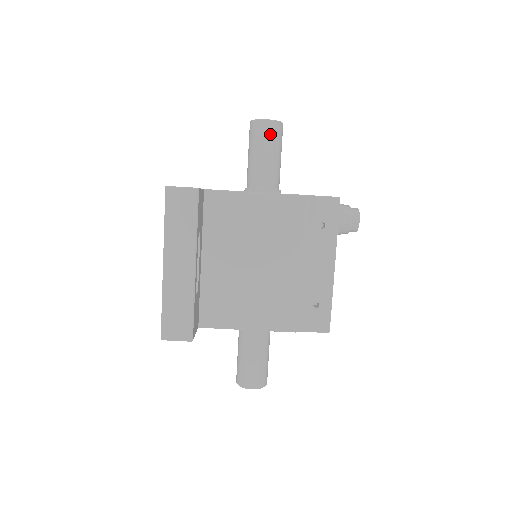
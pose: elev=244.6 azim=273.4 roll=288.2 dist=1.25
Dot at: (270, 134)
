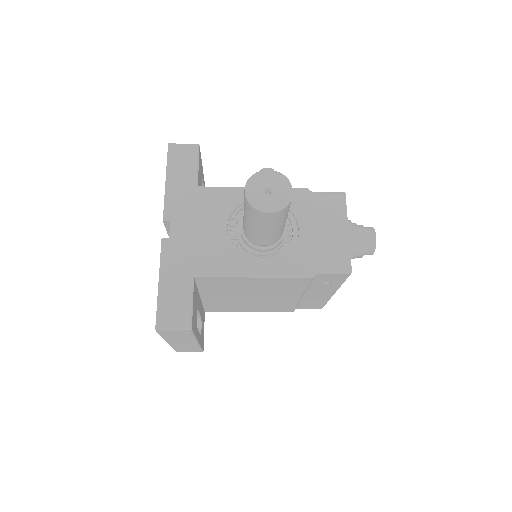
Dot at: (273, 220)
